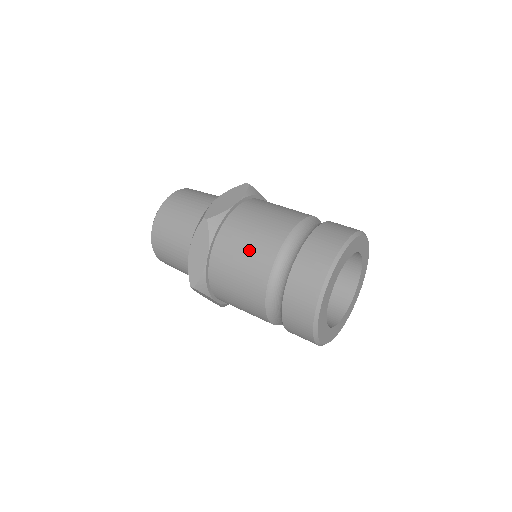
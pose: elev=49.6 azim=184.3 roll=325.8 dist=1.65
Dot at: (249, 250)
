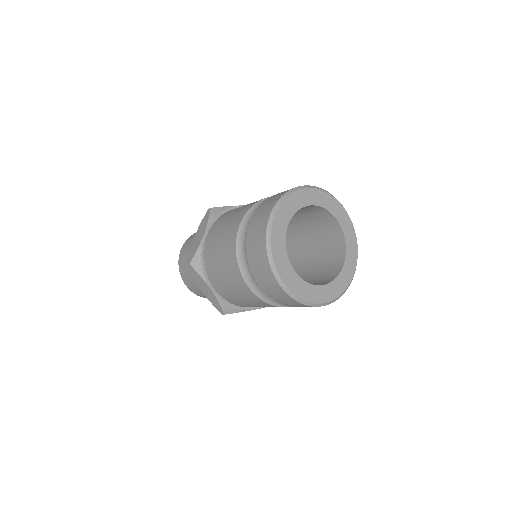
Dot at: (224, 269)
